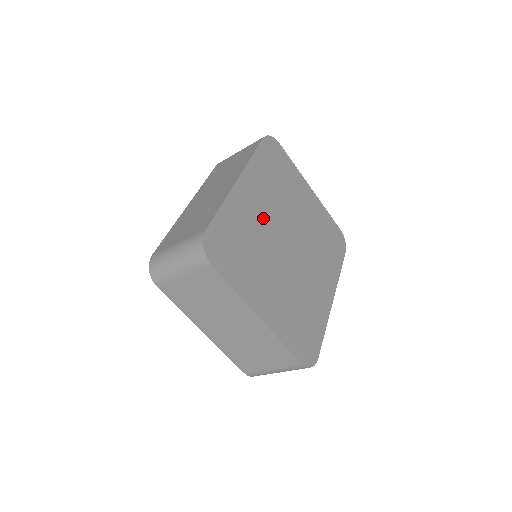
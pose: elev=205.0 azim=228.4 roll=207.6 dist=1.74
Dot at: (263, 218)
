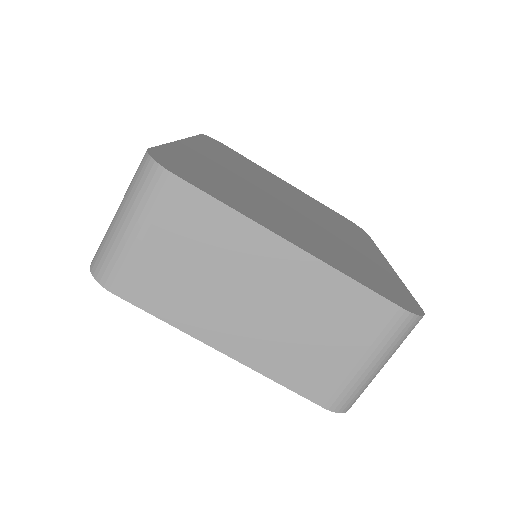
Dot at: (236, 175)
